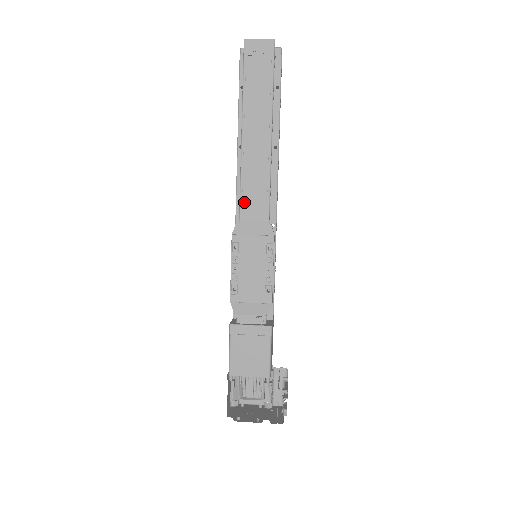
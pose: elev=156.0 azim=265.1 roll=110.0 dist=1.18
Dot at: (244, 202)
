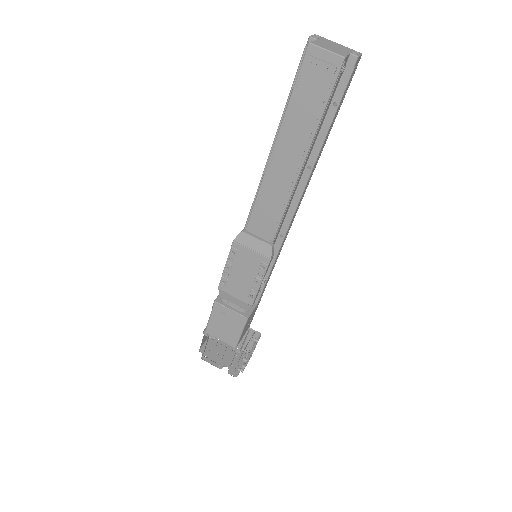
Dot at: (255, 215)
